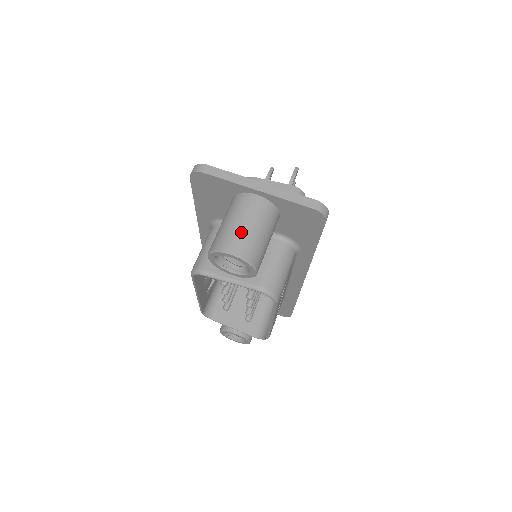
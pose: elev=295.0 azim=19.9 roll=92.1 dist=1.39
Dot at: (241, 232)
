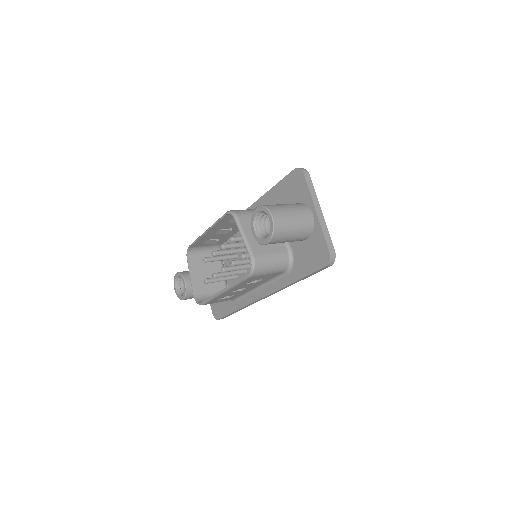
Dot at: (288, 216)
